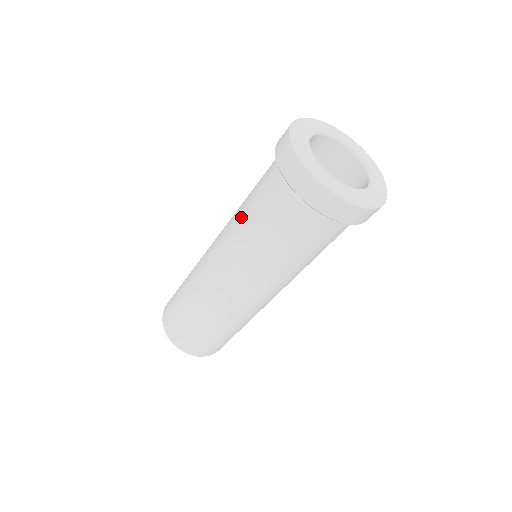
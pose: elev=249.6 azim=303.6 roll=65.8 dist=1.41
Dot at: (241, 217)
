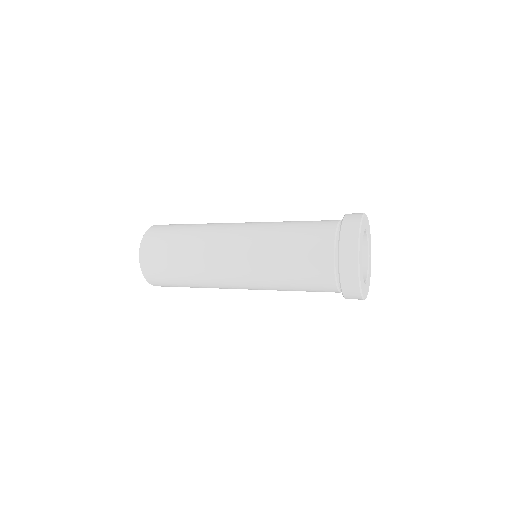
Dot at: (283, 231)
